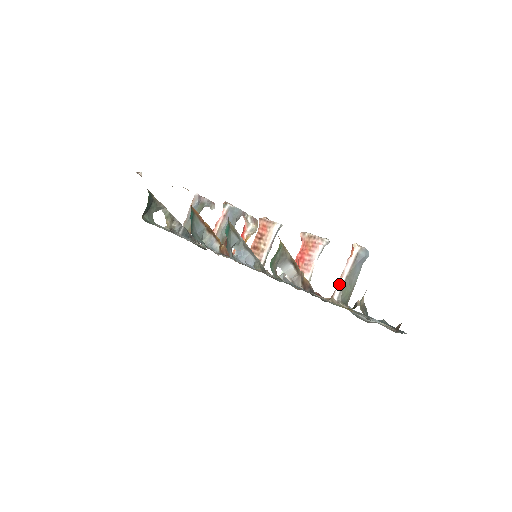
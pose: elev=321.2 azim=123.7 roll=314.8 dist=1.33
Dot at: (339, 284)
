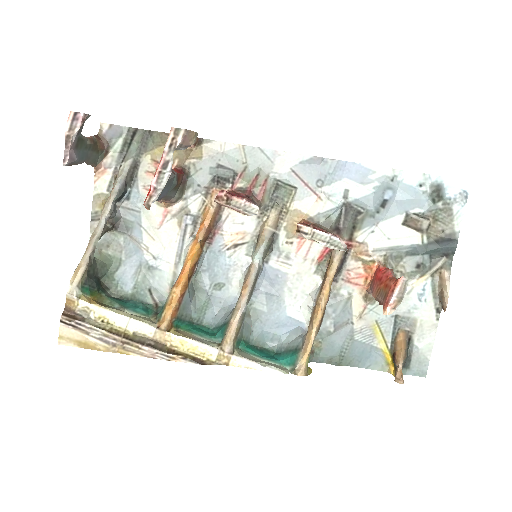
Dot at: occluded
